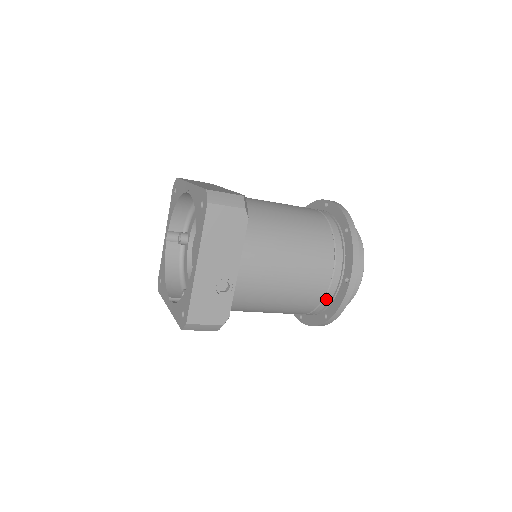
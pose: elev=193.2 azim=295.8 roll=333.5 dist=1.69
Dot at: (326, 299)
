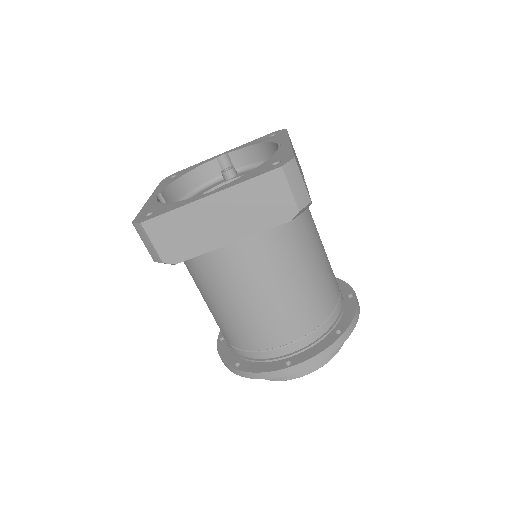
Dot at: (338, 307)
